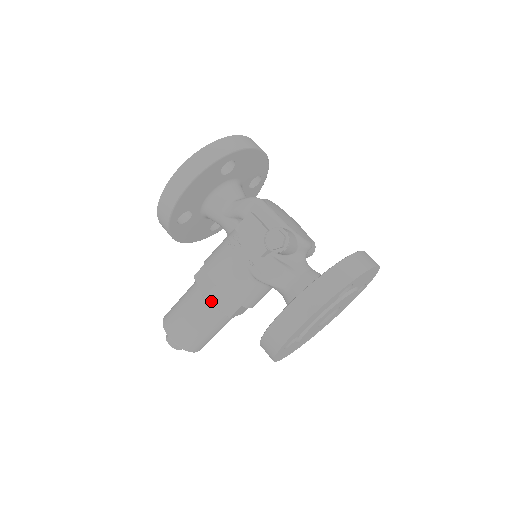
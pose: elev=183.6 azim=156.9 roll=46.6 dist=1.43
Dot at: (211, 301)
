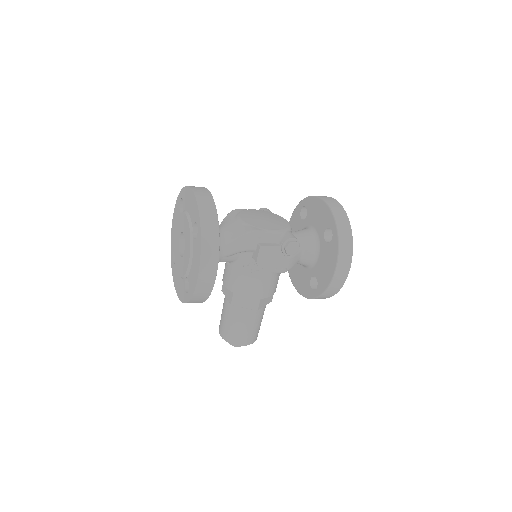
Dot at: (261, 307)
